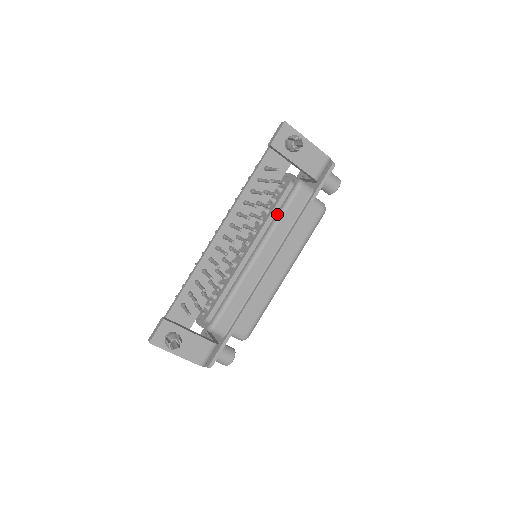
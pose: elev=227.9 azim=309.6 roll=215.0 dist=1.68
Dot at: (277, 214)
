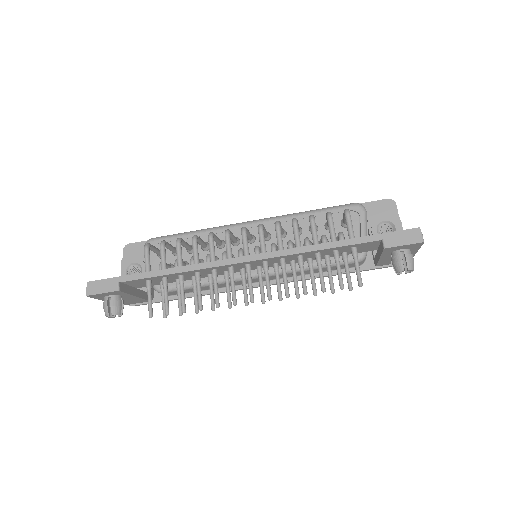
Dot at: (313, 263)
